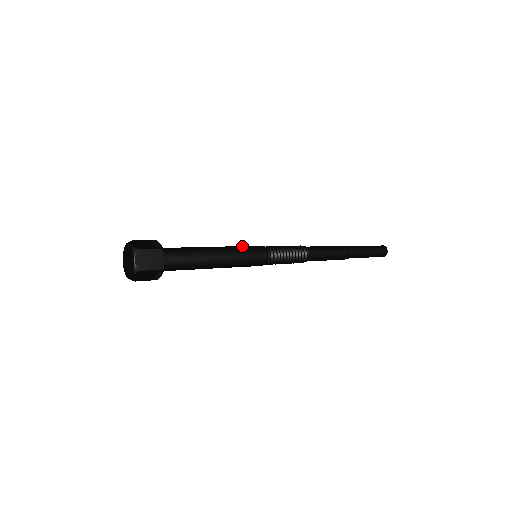
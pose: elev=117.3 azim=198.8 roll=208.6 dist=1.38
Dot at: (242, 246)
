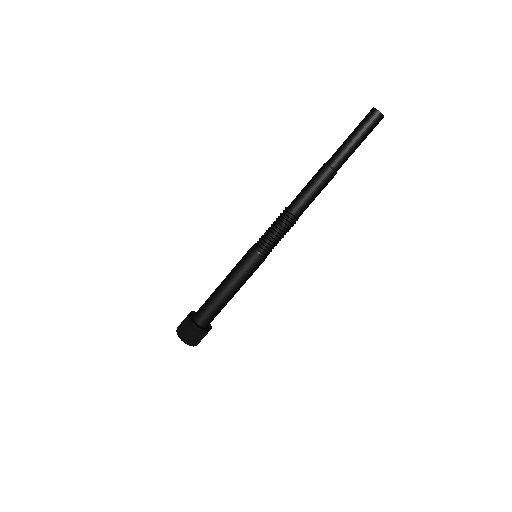
Dot at: (239, 265)
